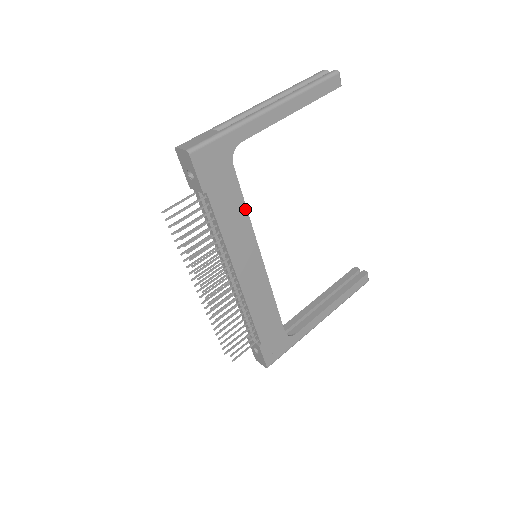
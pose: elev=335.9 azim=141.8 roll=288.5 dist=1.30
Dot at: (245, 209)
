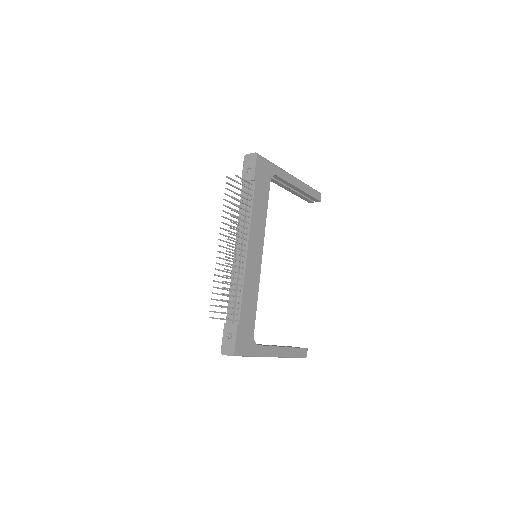
Dot at: (266, 212)
